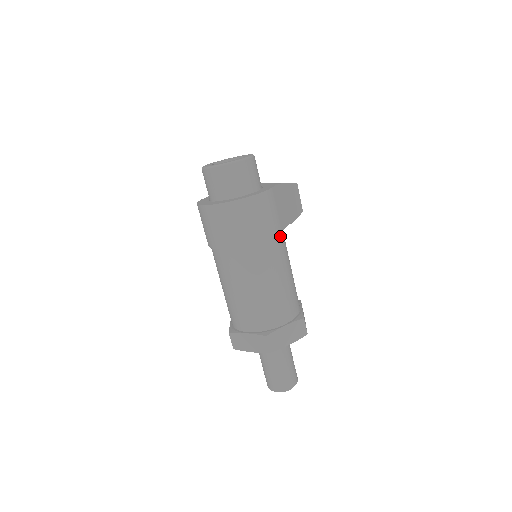
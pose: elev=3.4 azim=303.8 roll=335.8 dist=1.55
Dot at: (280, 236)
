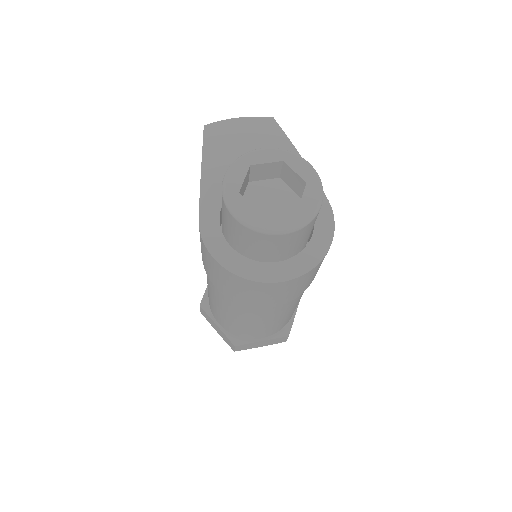
Dot at: occluded
